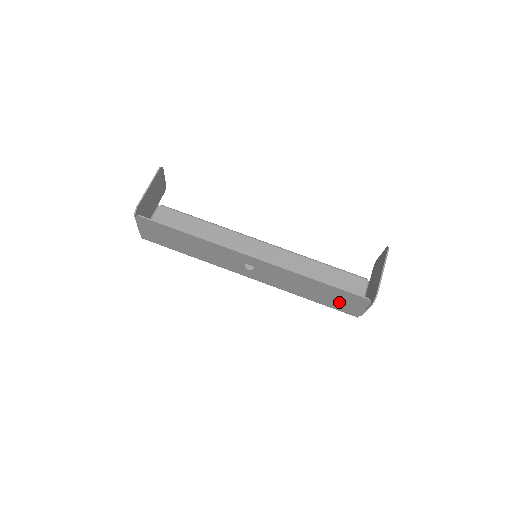
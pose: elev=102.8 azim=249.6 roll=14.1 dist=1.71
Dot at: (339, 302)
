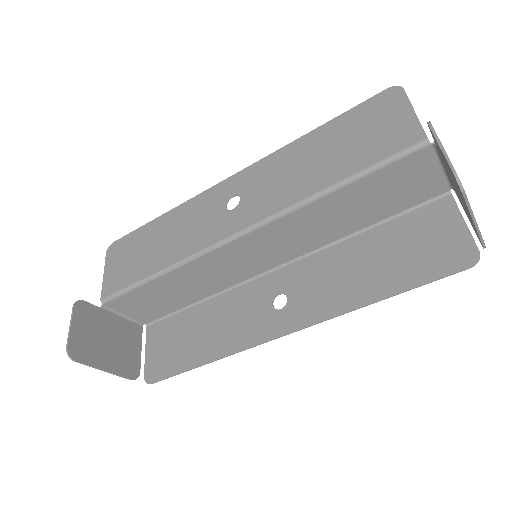
Dot at: (419, 239)
